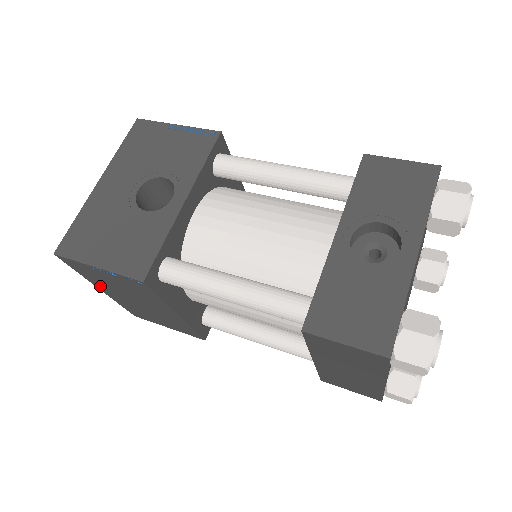
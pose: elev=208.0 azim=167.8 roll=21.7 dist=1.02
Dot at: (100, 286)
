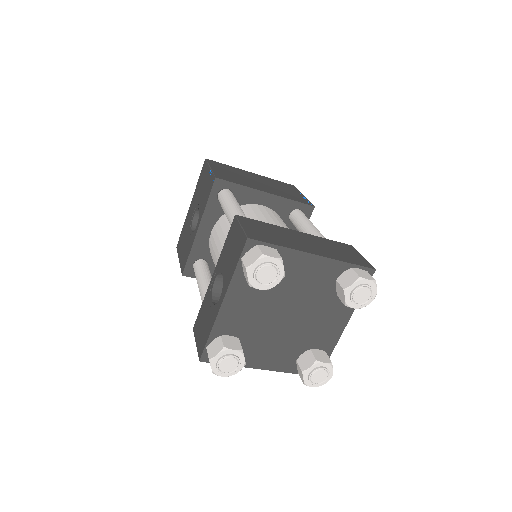
Dot at: occluded
